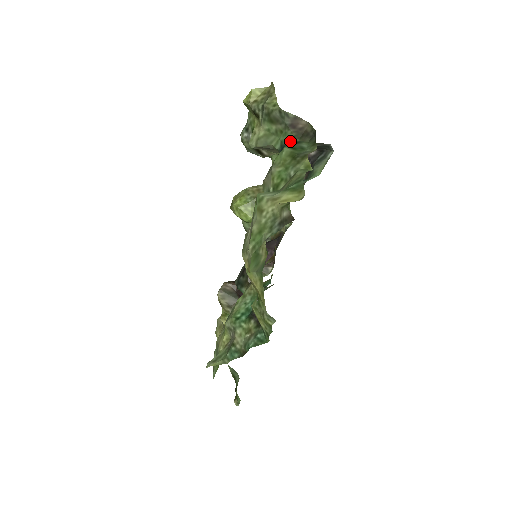
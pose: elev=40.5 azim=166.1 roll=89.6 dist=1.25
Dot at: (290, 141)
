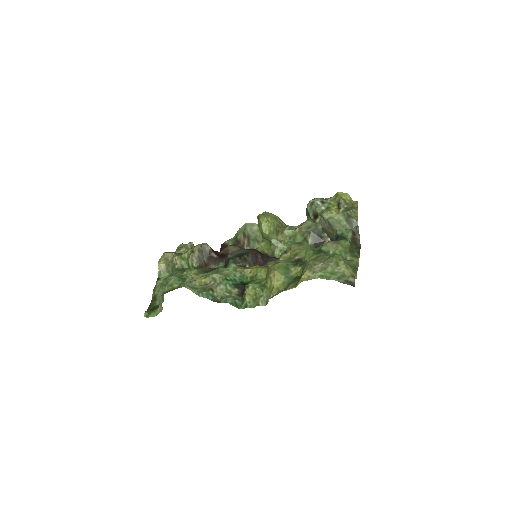
Dot at: (348, 238)
